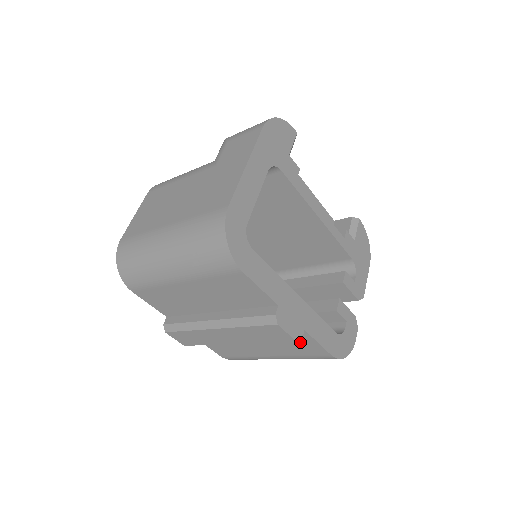
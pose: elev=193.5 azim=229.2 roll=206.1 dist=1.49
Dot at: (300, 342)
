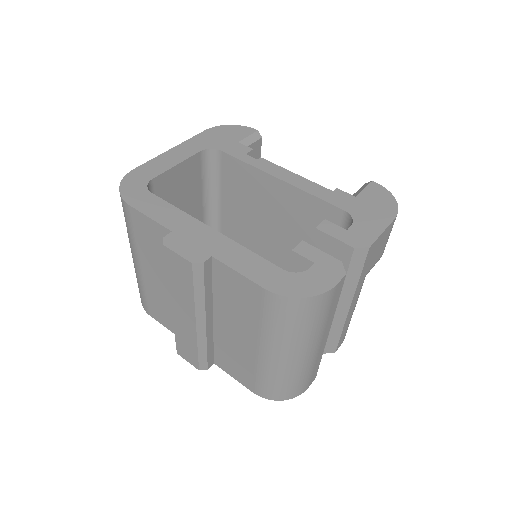
Dot at: (234, 287)
